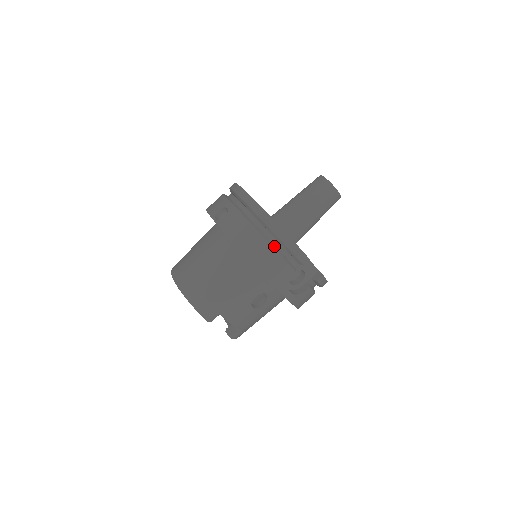
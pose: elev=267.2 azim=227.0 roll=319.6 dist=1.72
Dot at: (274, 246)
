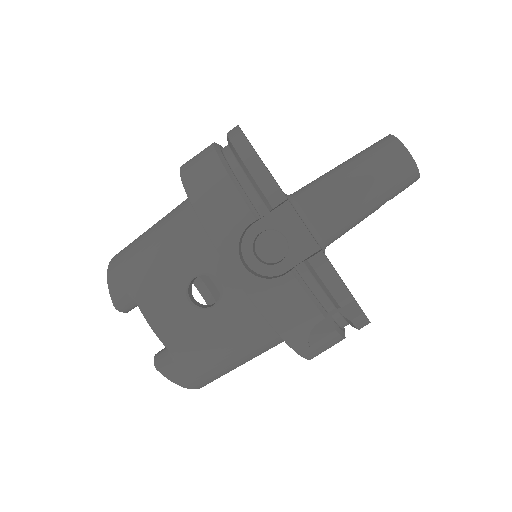
Dot at: (231, 172)
